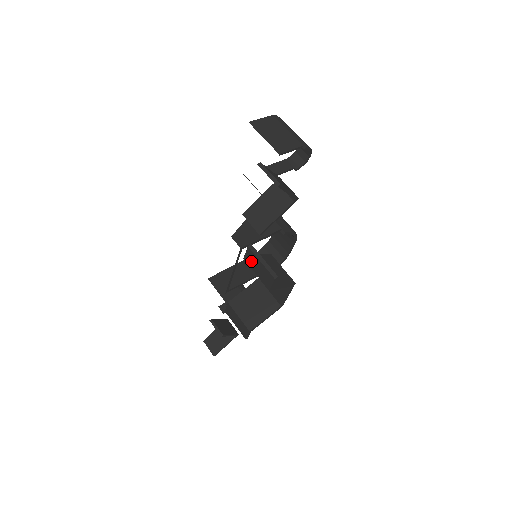
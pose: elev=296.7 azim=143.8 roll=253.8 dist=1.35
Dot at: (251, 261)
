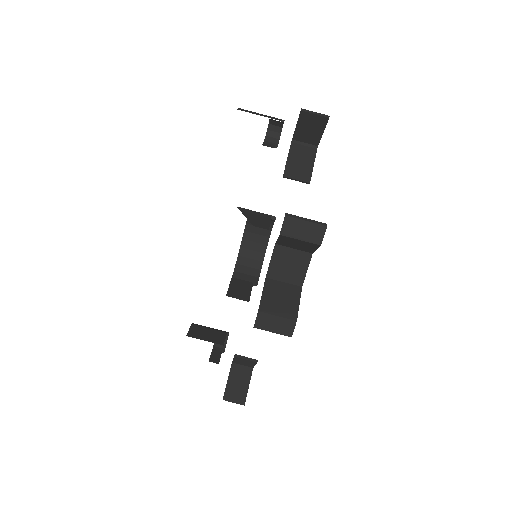
Dot at: (292, 230)
